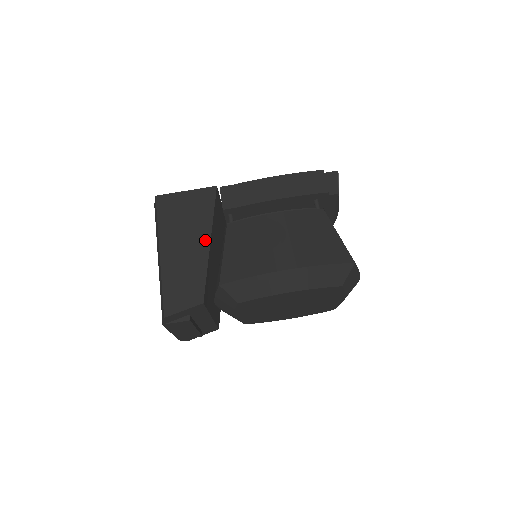
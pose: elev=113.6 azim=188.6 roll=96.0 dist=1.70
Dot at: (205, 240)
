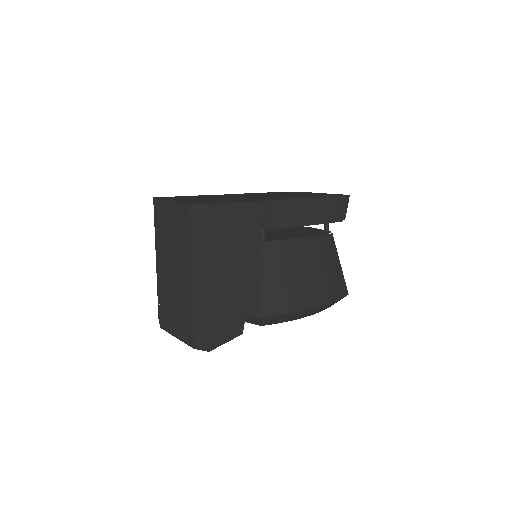
Dot at: (250, 267)
